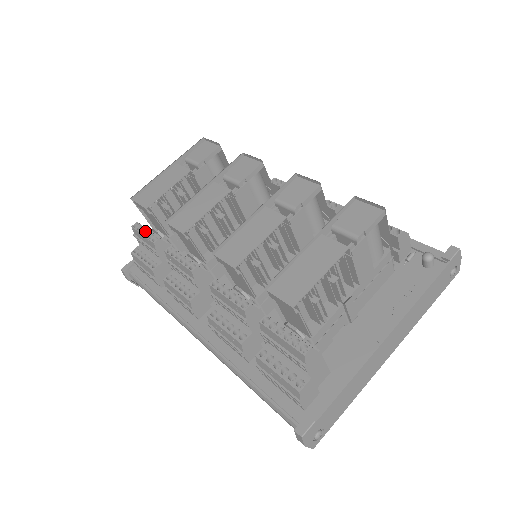
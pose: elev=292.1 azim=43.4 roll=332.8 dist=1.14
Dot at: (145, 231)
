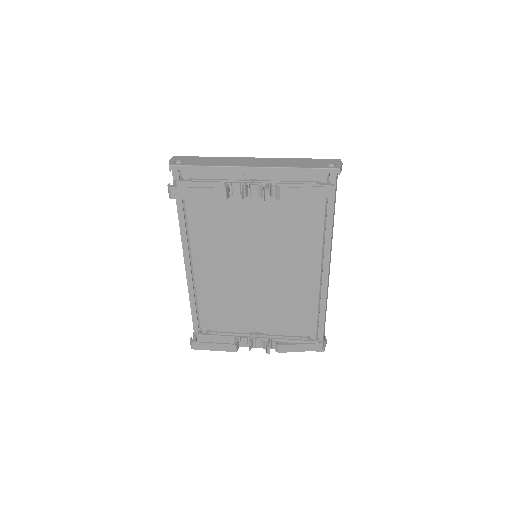
Dot at: occluded
